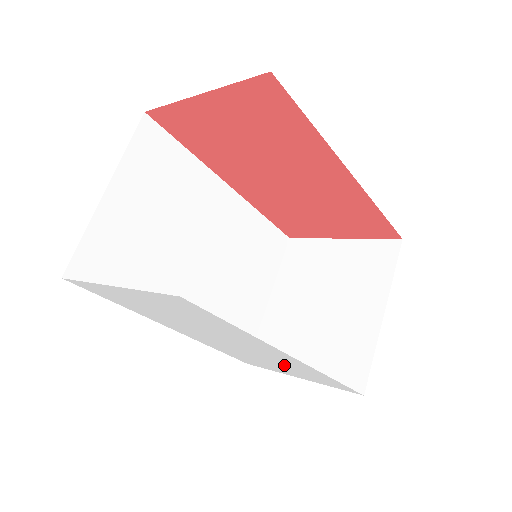
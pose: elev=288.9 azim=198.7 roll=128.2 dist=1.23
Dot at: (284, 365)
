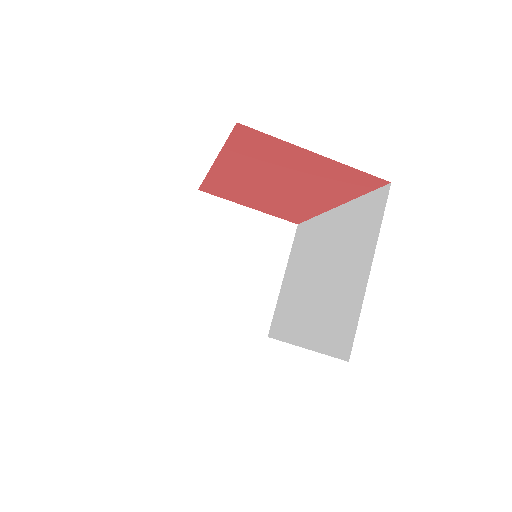
Dot at: occluded
